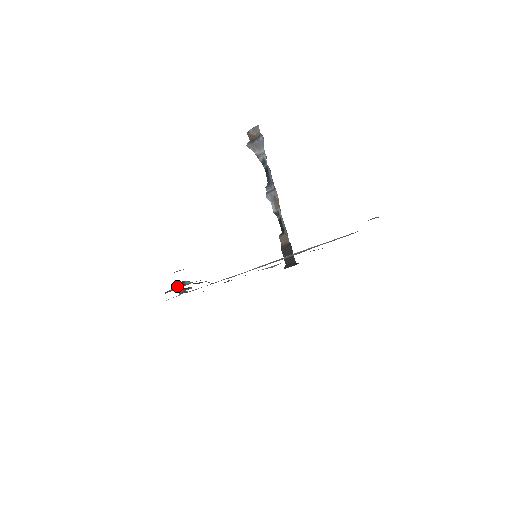
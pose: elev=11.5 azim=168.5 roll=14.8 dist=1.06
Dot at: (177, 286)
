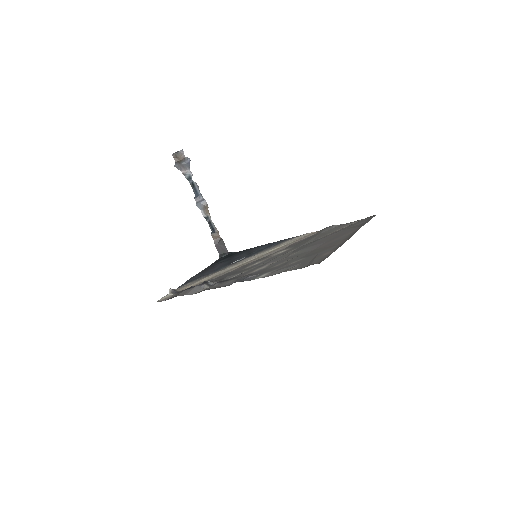
Dot at: (200, 287)
